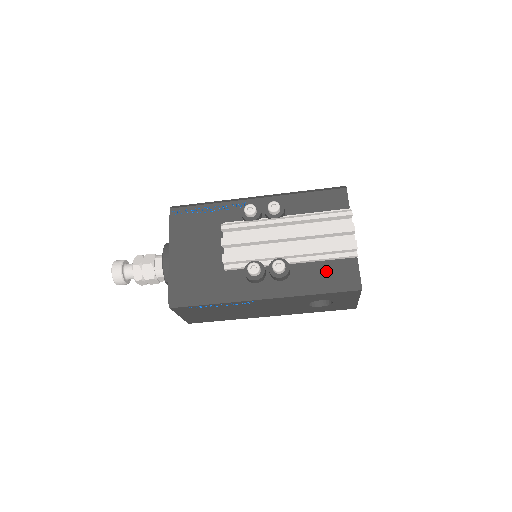
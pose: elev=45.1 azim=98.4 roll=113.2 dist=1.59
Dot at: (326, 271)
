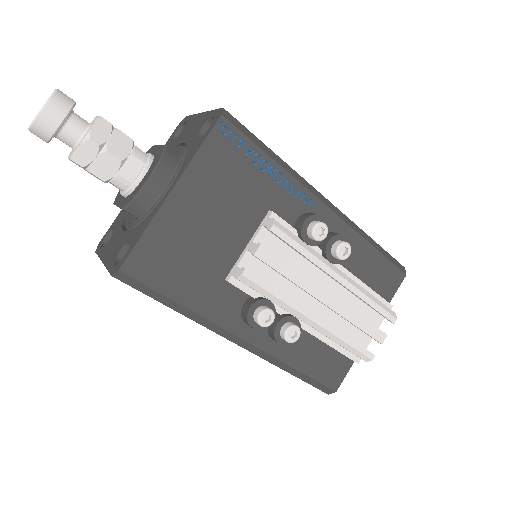
Dot at: (320, 358)
